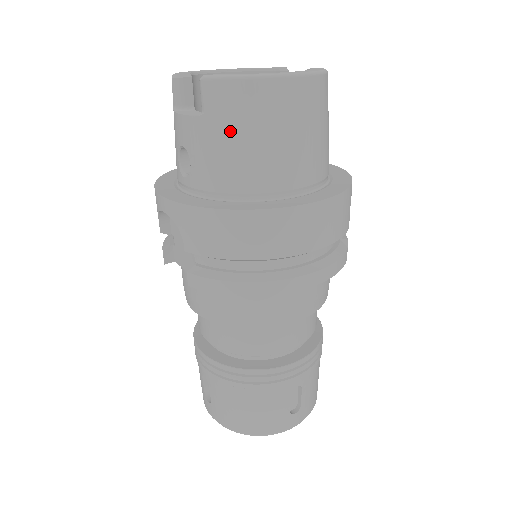
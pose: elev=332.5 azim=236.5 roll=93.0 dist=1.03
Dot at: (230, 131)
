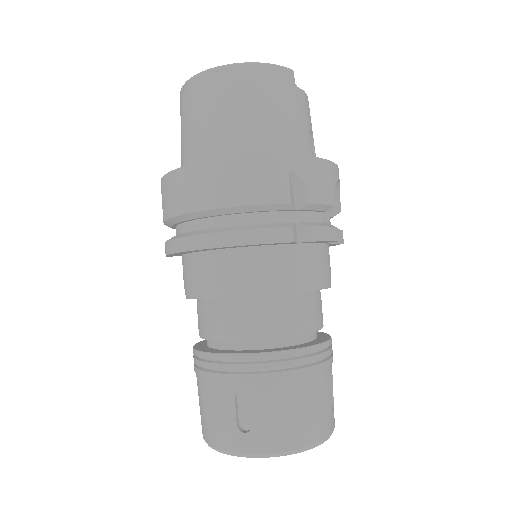
Dot at: (183, 122)
